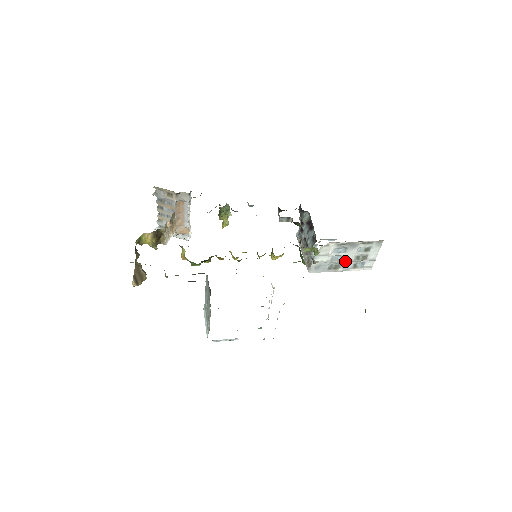
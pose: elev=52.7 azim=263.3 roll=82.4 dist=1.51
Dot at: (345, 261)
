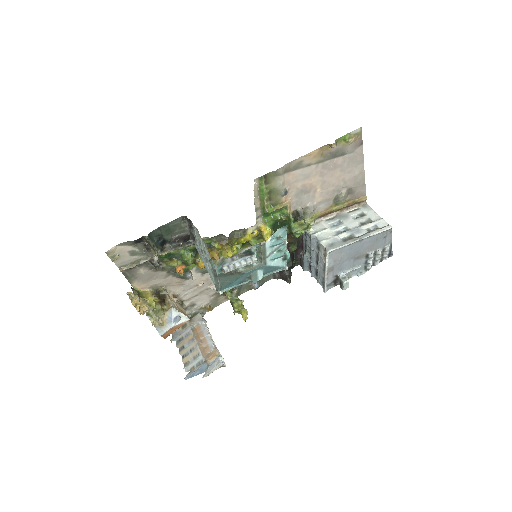
Dot at: (352, 230)
